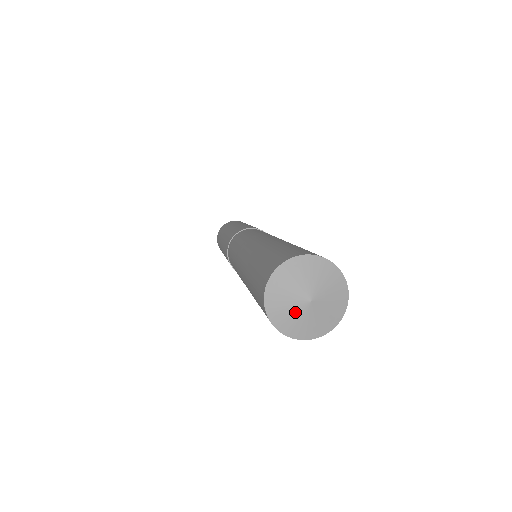
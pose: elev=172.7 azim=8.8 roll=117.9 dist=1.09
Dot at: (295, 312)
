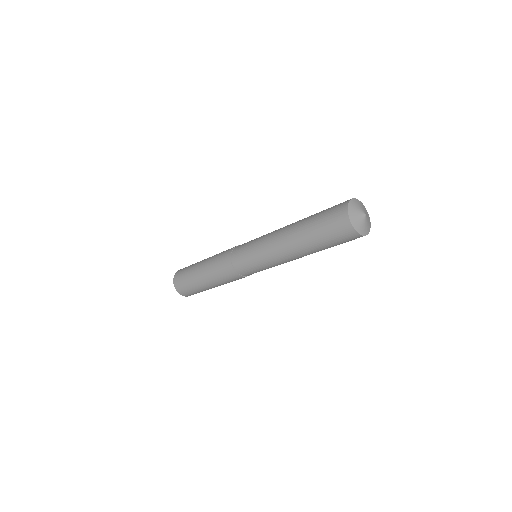
Dot at: (359, 216)
